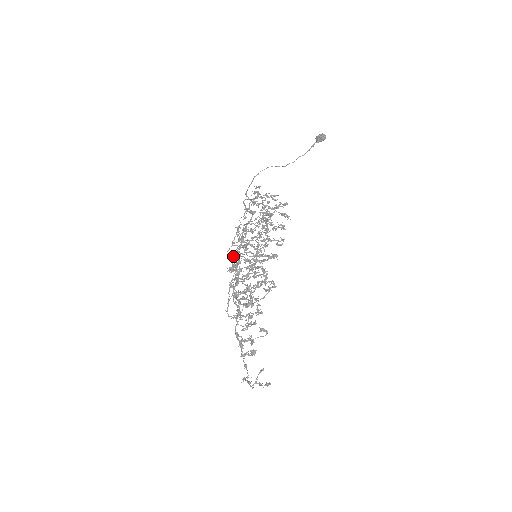
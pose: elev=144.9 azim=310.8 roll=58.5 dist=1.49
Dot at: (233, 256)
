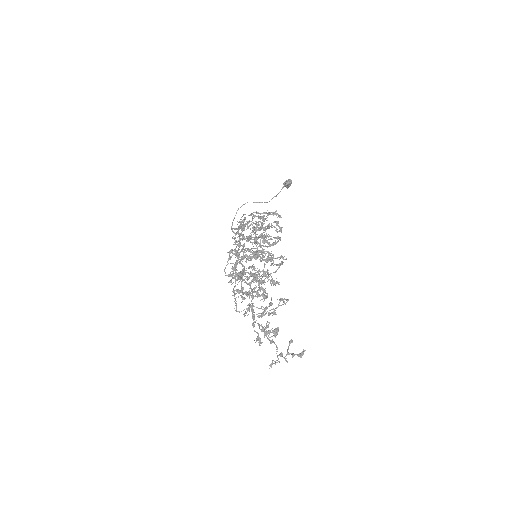
Dot at: (230, 272)
